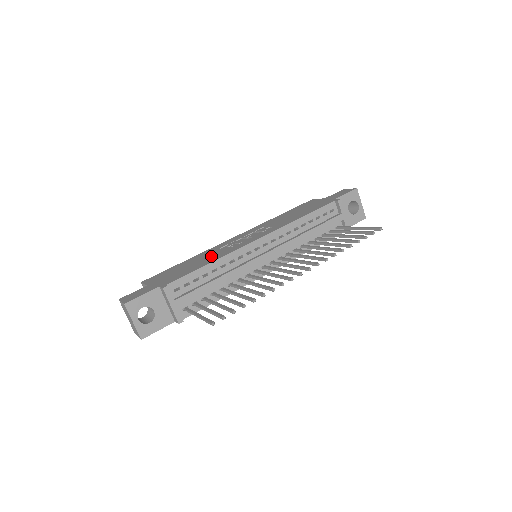
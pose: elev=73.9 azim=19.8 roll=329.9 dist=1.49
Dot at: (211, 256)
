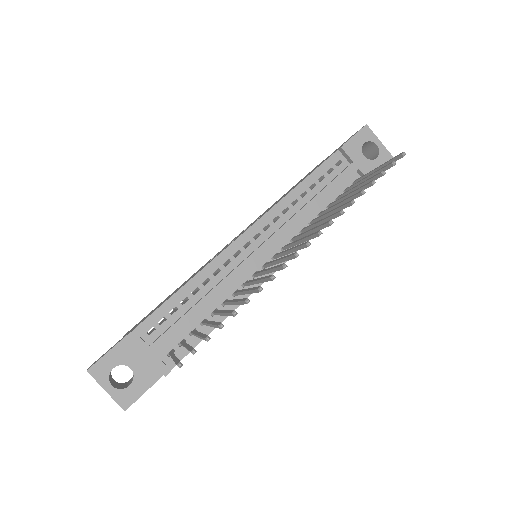
Dot at: occluded
